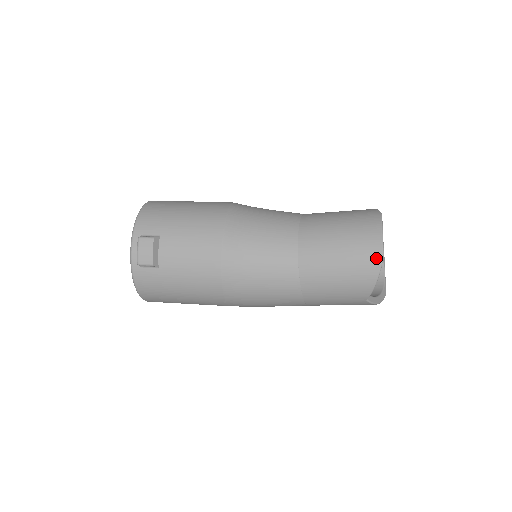
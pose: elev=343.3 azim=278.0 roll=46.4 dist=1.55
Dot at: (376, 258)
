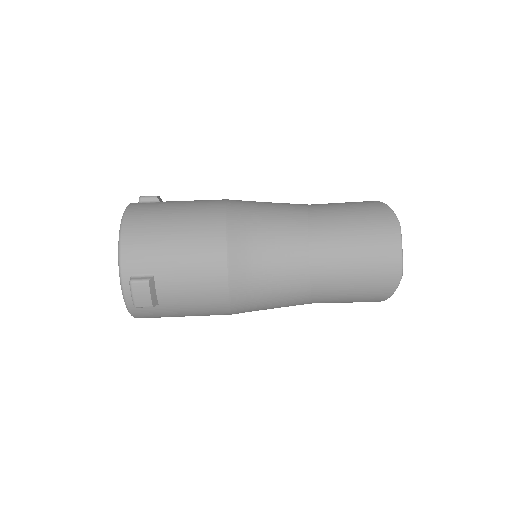
Dot at: (394, 279)
